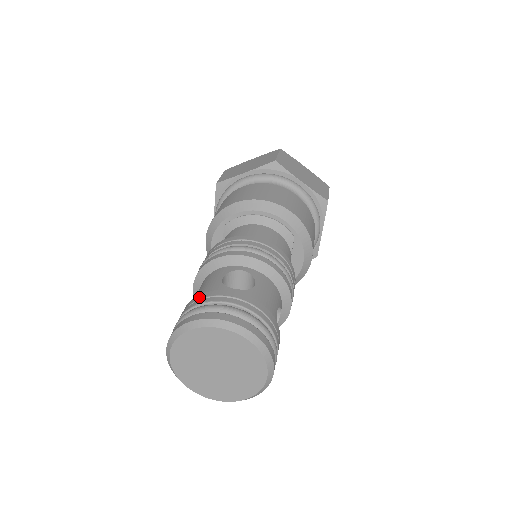
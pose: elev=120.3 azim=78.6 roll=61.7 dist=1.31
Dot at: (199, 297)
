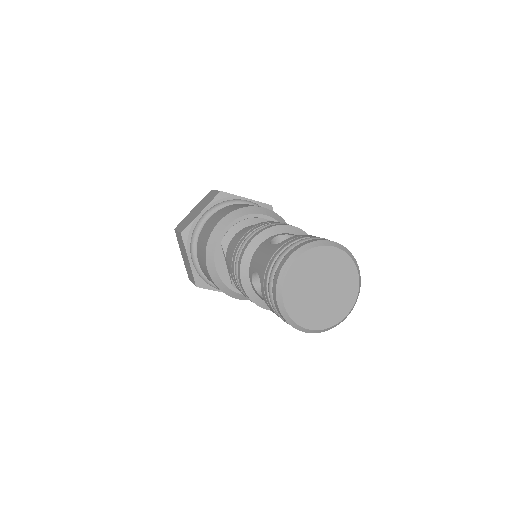
Dot at: (271, 254)
